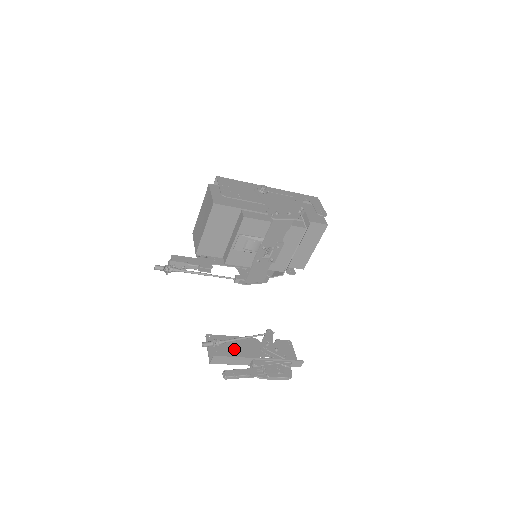
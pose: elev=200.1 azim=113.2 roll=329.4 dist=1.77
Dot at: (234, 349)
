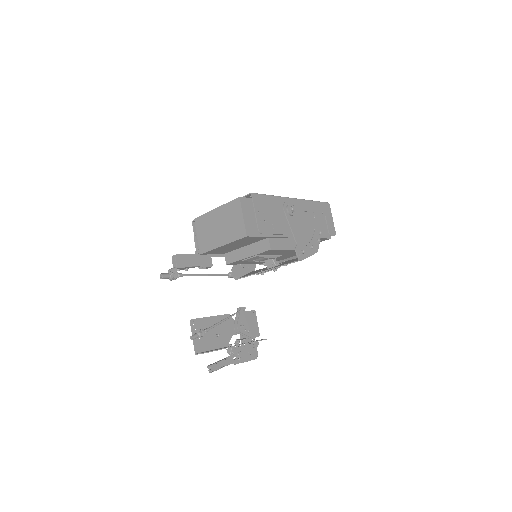
Dot at: (213, 332)
